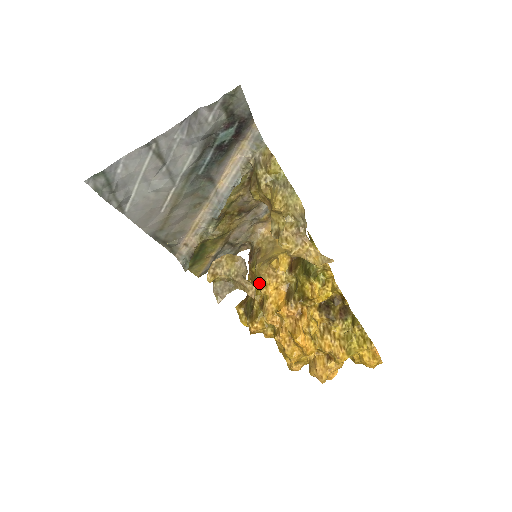
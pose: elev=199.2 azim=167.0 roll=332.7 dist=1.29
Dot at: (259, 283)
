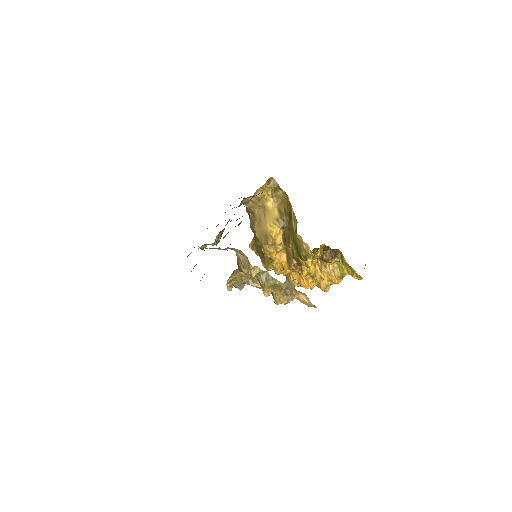
Dot at: (263, 247)
